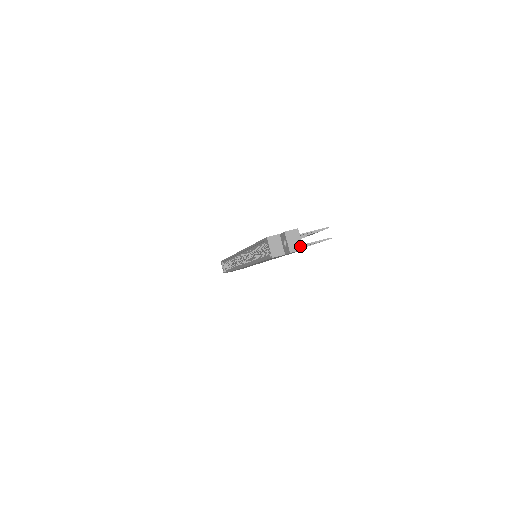
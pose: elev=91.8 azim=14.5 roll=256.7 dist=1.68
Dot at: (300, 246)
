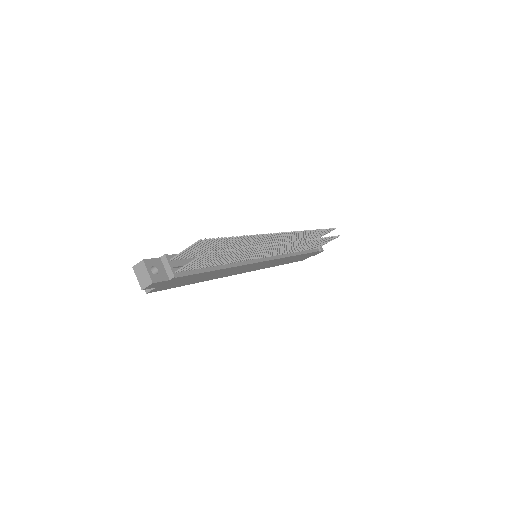
Dot at: (149, 280)
